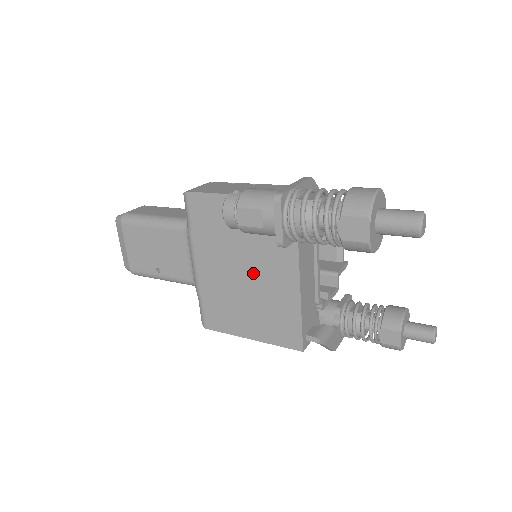
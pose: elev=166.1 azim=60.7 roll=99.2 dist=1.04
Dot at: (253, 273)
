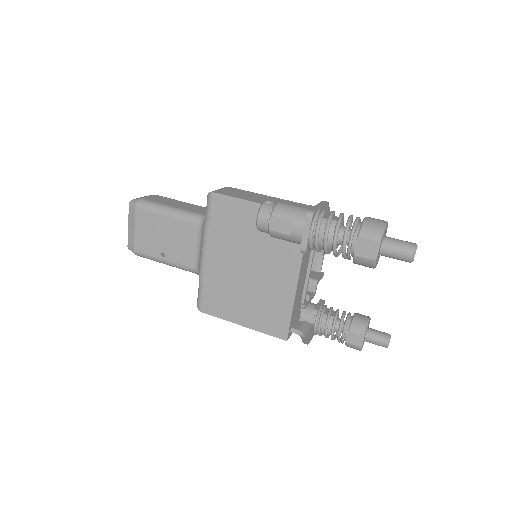
Dot at: (258, 270)
